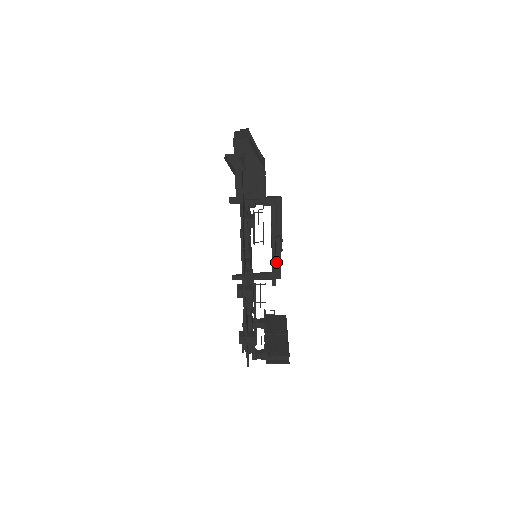
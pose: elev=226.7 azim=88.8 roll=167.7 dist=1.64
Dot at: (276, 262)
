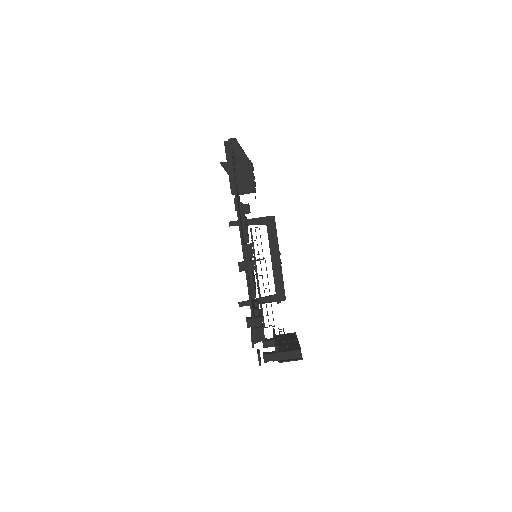
Dot at: occluded
